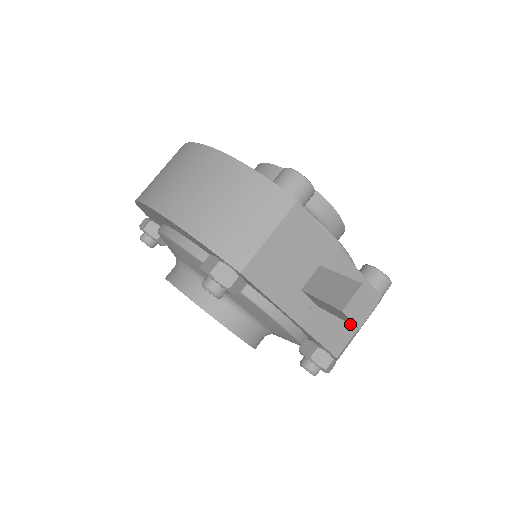
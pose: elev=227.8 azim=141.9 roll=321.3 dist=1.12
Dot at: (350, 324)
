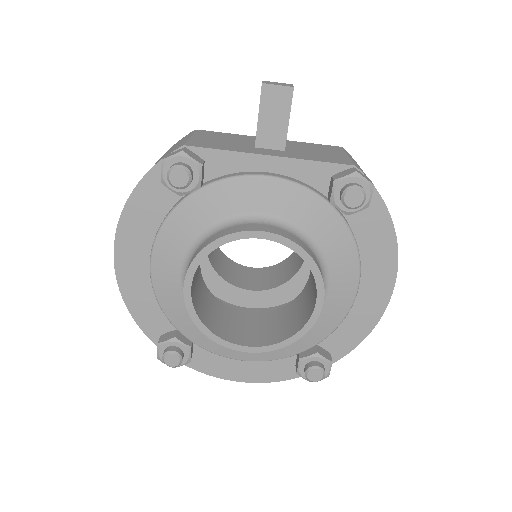
Dot at: (335, 155)
